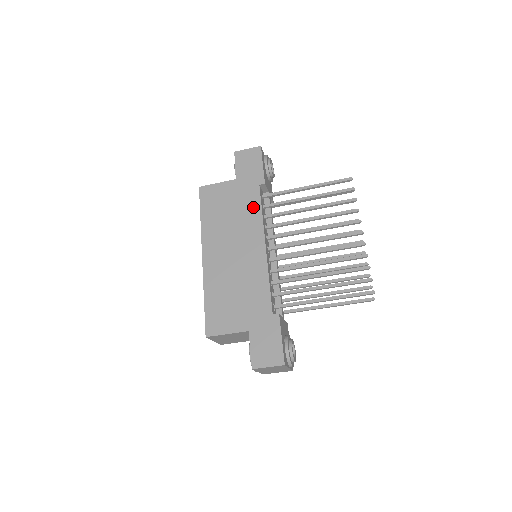
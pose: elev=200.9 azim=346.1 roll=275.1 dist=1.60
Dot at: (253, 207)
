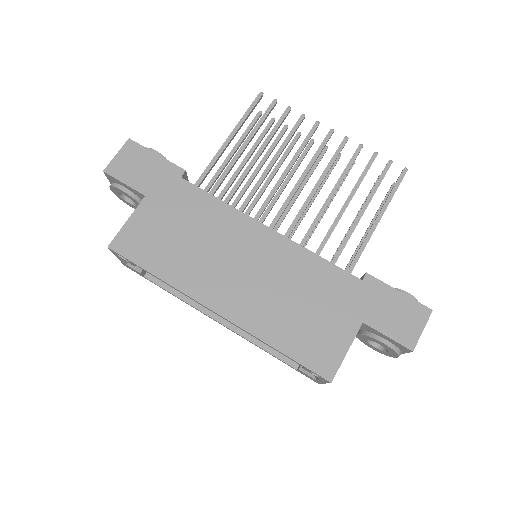
Dot at: (204, 205)
